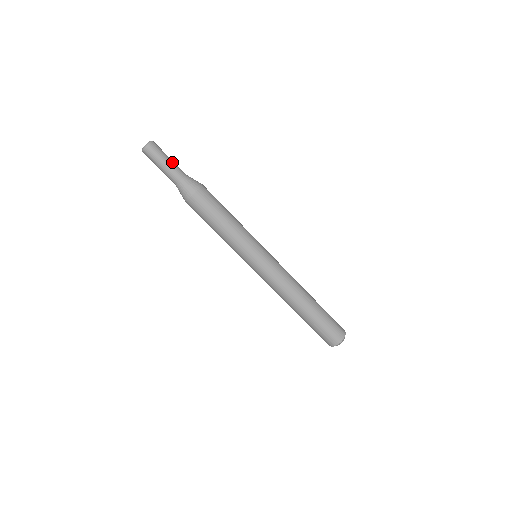
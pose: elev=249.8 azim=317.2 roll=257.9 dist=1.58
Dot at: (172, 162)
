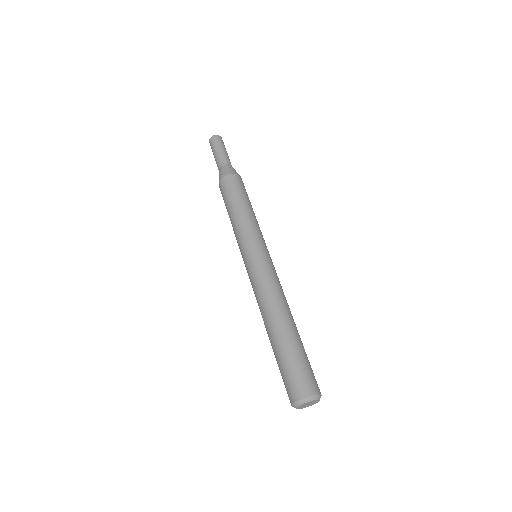
Dot at: occluded
